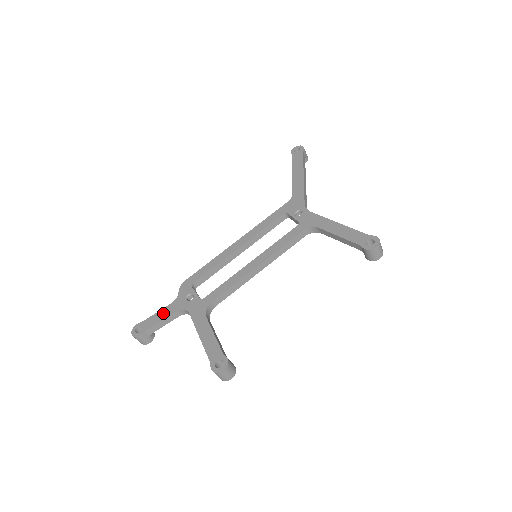
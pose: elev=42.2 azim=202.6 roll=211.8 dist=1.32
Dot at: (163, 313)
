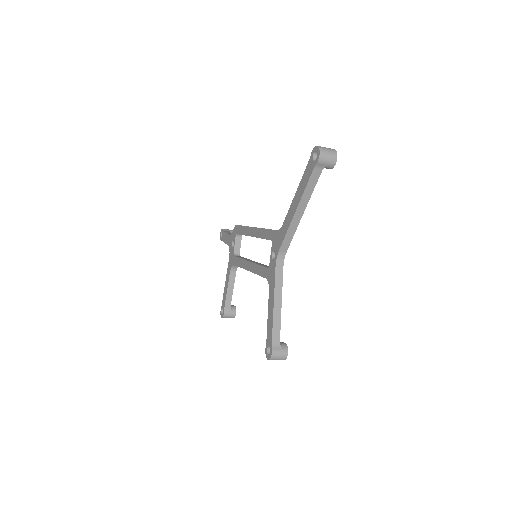
Dot at: (227, 238)
